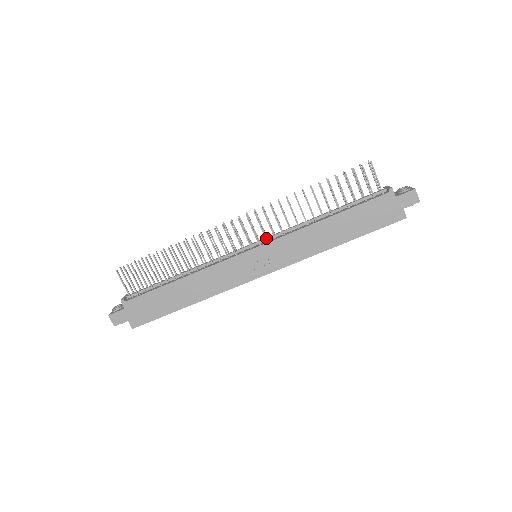
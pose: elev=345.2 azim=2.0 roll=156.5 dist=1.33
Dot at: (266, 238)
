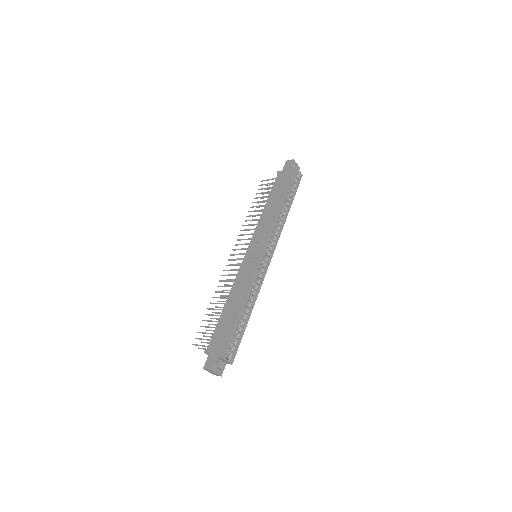
Dot at: occluded
